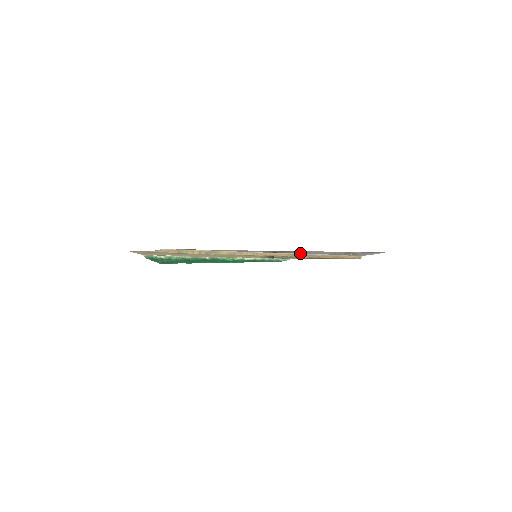
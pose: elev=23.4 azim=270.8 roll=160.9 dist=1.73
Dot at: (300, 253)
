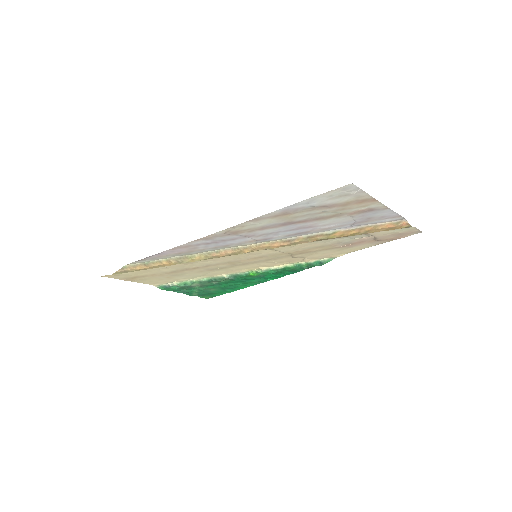
Dot at: (293, 235)
